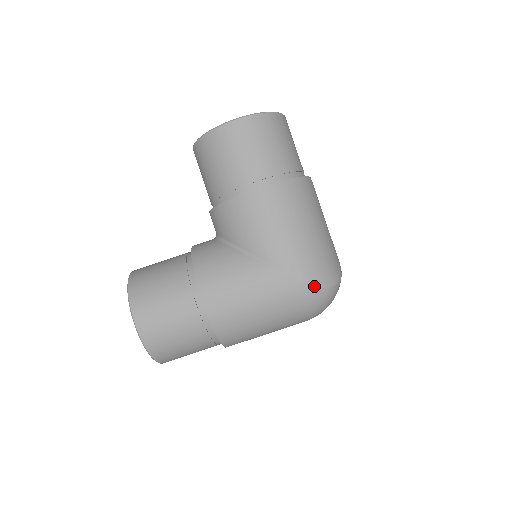
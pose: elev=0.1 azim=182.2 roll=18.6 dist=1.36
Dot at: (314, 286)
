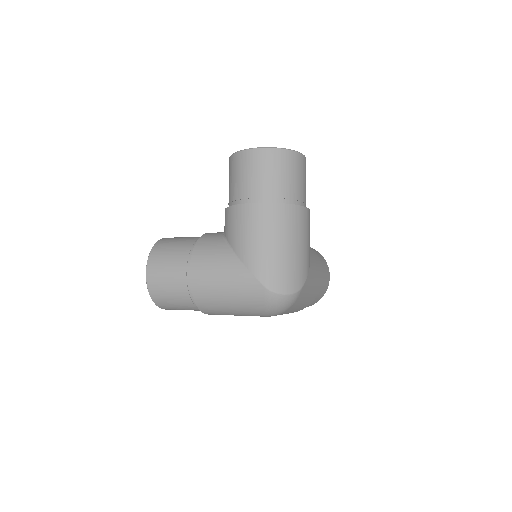
Dot at: (267, 289)
